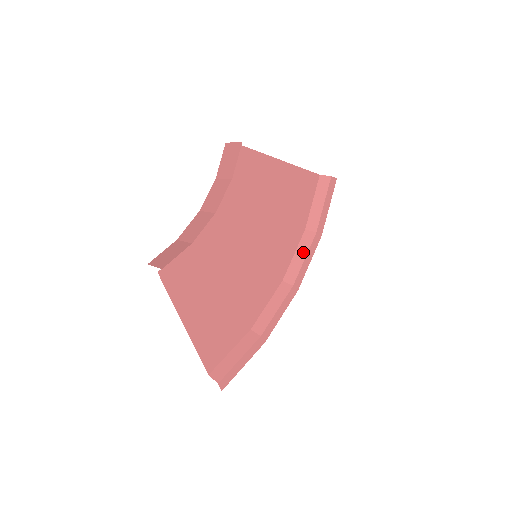
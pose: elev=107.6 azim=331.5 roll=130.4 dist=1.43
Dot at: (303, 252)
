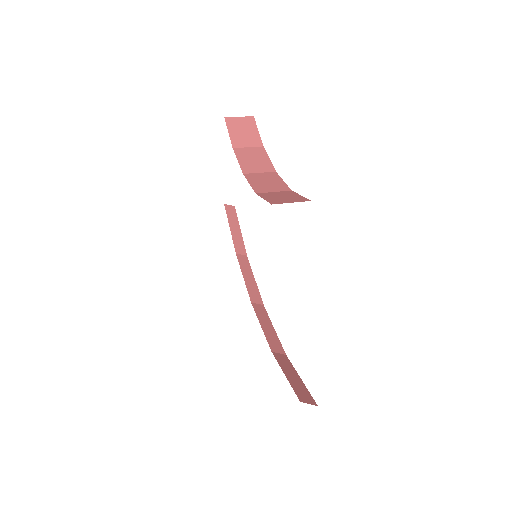
Dot at: (249, 273)
